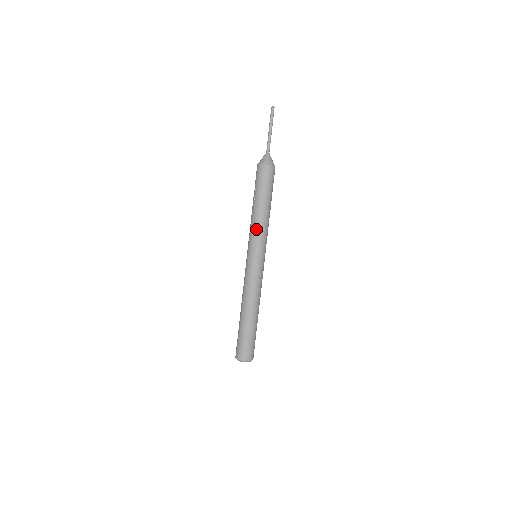
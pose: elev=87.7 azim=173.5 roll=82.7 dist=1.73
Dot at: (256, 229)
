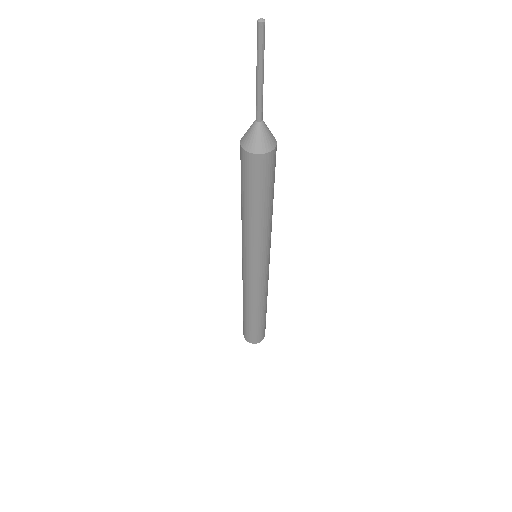
Dot at: (242, 231)
